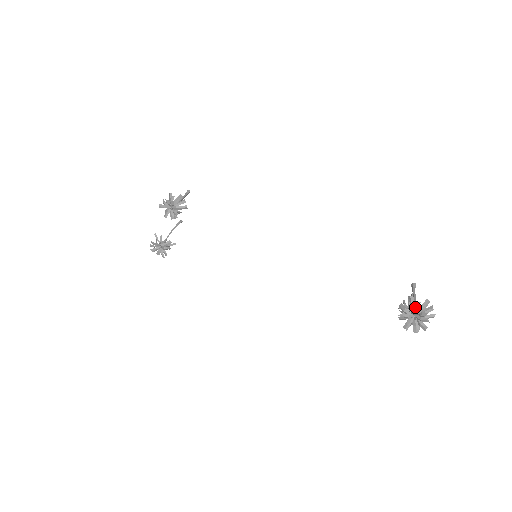
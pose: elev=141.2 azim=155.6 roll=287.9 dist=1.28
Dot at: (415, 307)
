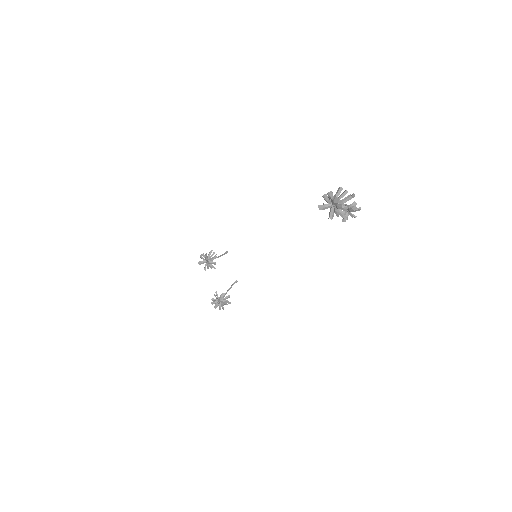
Dot at: occluded
